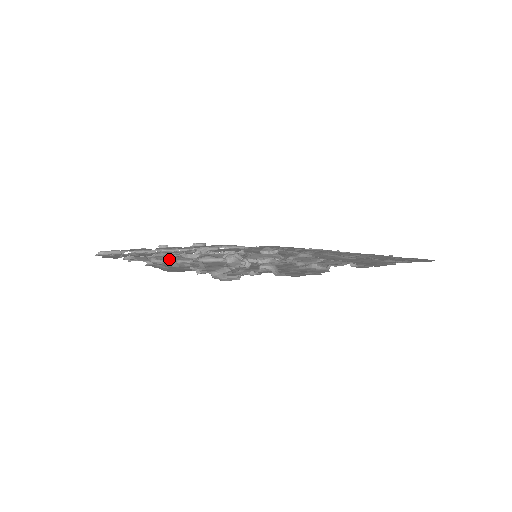
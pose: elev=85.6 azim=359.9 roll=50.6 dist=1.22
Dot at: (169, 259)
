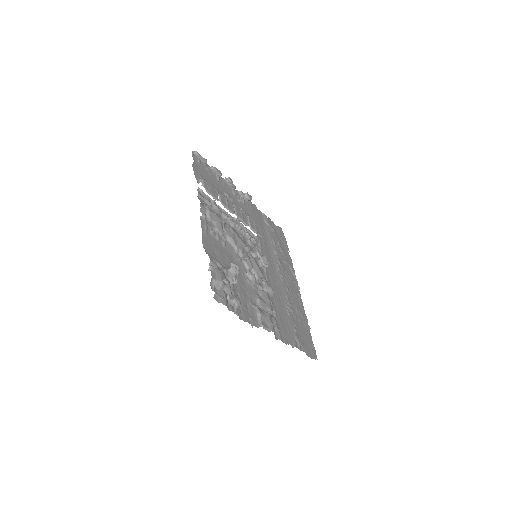
Dot at: (215, 221)
